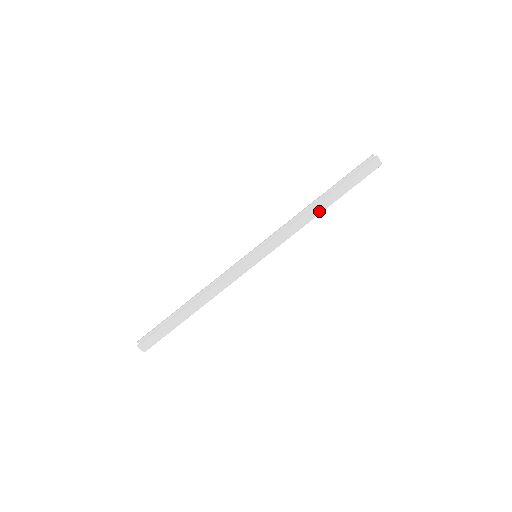
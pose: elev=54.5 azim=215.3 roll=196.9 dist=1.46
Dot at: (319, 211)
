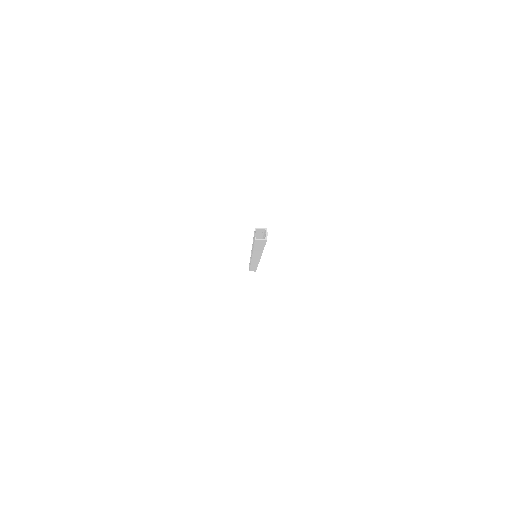
Dot at: (260, 251)
